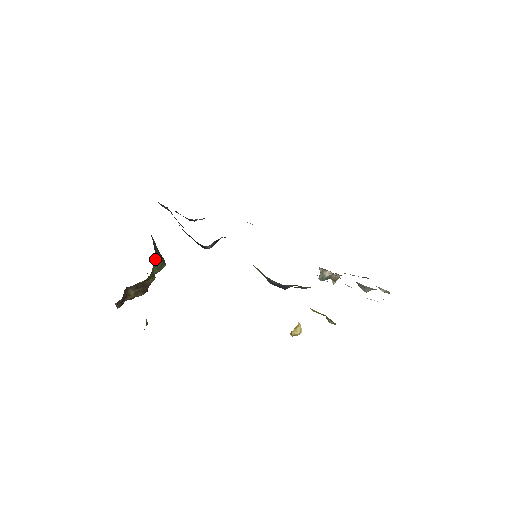
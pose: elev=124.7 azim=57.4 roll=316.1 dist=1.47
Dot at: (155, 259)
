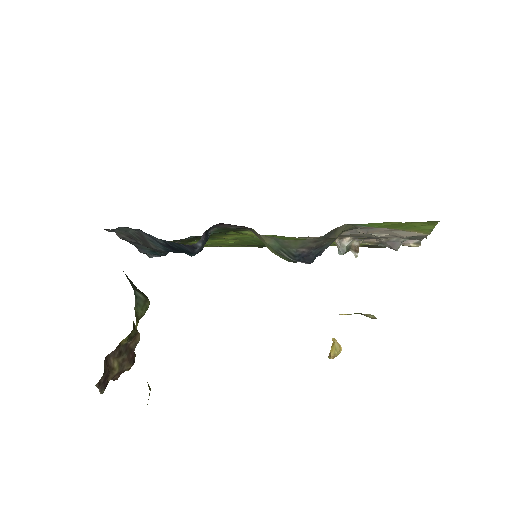
Dot at: (134, 294)
